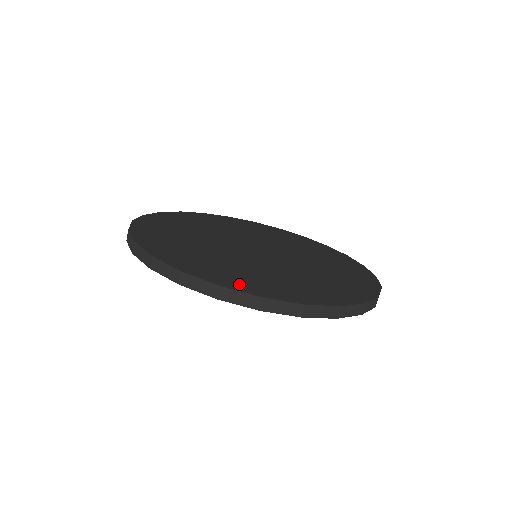
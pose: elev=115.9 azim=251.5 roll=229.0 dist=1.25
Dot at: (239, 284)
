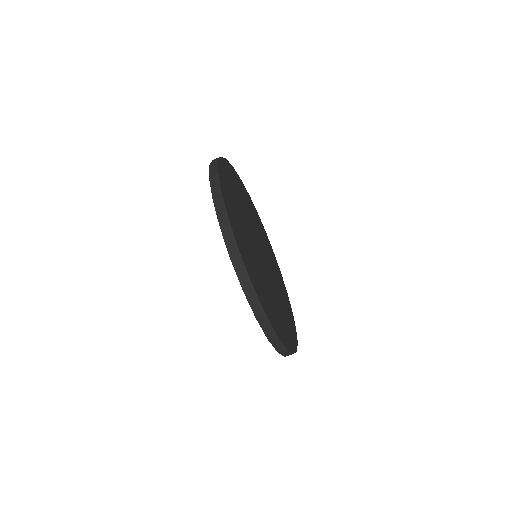
Dot at: (238, 237)
